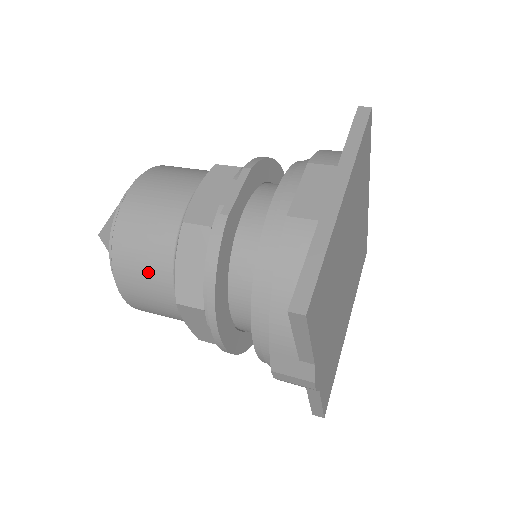
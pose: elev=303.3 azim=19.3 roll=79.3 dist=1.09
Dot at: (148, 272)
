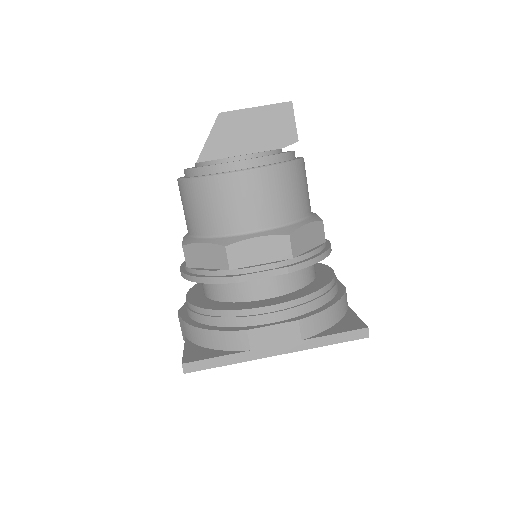
Dot at: (193, 214)
